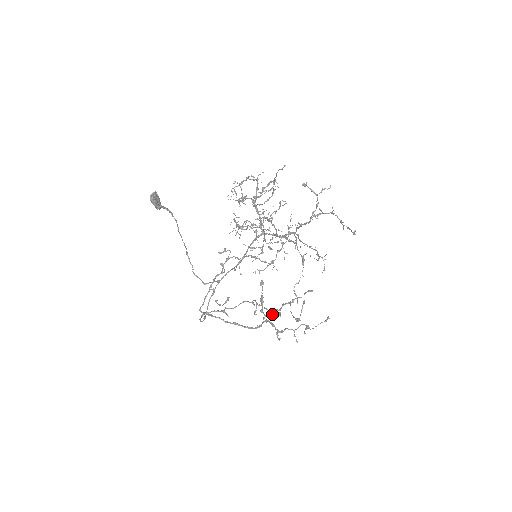
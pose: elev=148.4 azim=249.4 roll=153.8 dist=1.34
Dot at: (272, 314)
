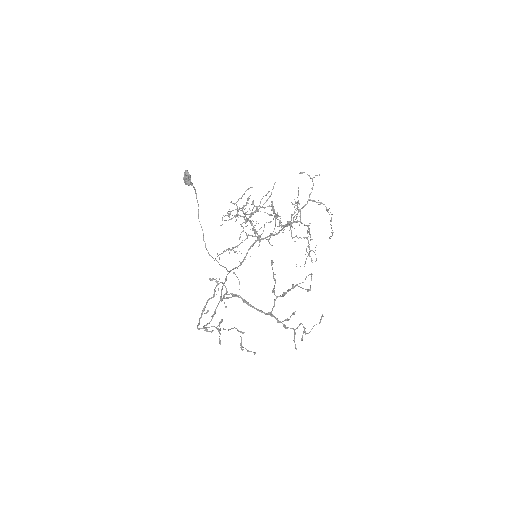
Dot at: (282, 295)
